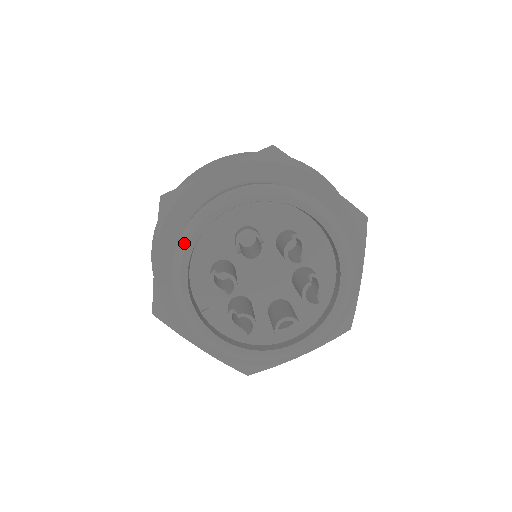
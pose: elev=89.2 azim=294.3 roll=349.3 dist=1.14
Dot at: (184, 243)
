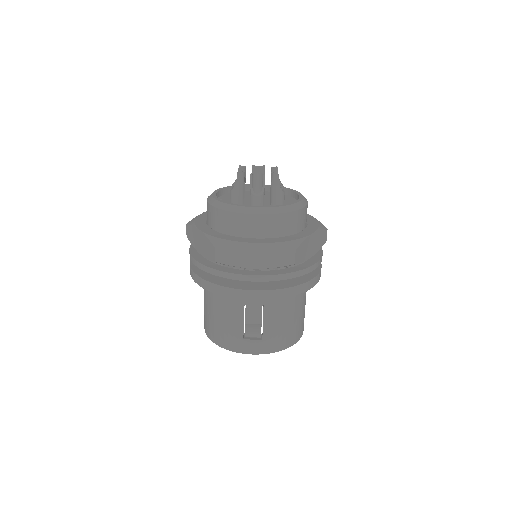
Dot at: occluded
